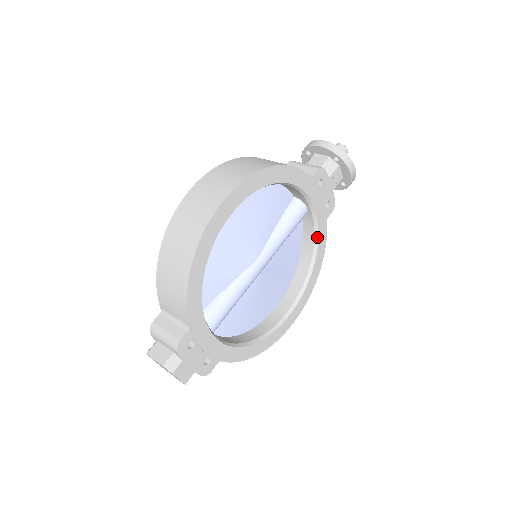
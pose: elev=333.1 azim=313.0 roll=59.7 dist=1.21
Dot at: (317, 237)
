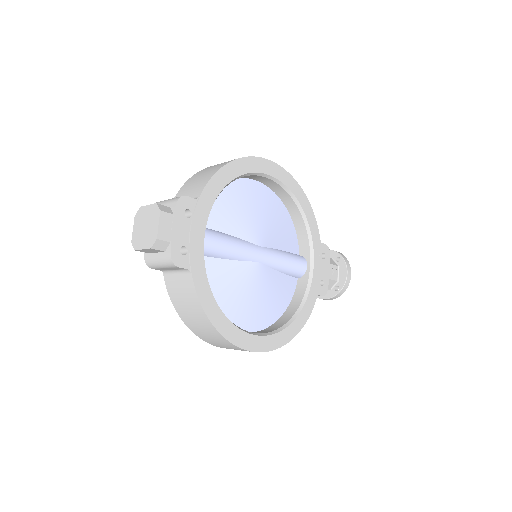
Dot at: (306, 298)
